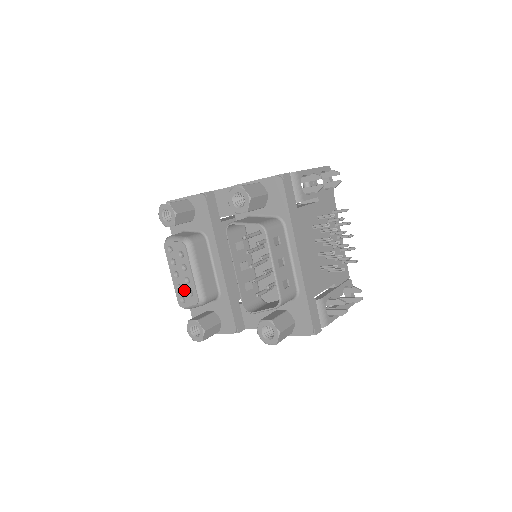
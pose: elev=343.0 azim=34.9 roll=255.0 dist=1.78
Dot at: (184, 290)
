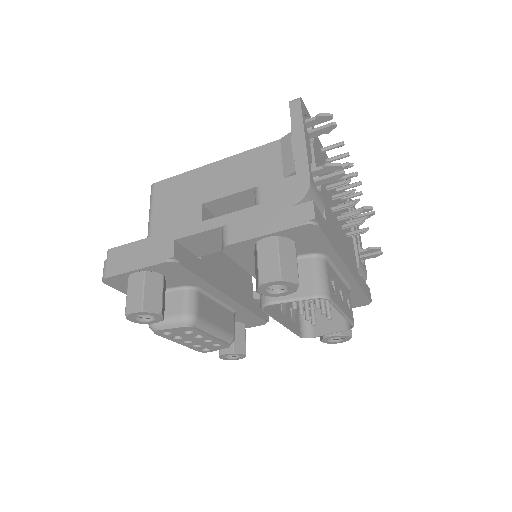
Dot at: (205, 346)
